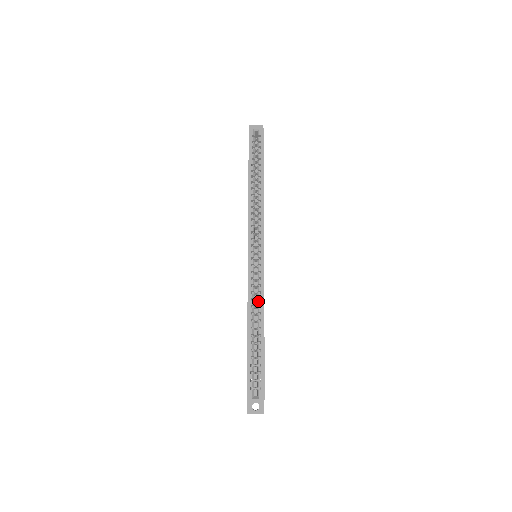
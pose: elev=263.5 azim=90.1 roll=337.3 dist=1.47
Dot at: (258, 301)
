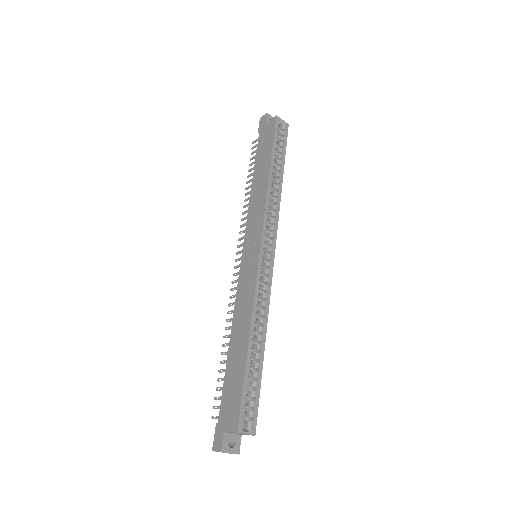
Dot at: (262, 309)
